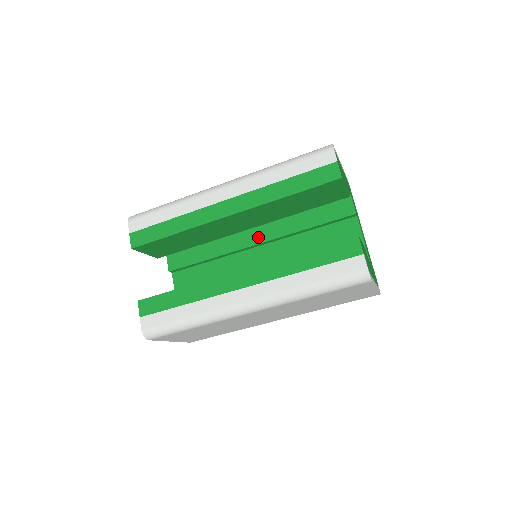
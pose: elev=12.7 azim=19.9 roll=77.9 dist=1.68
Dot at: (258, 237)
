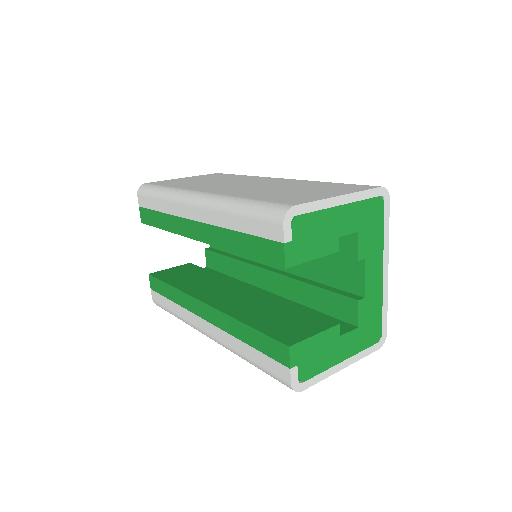
Dot at: occluded
